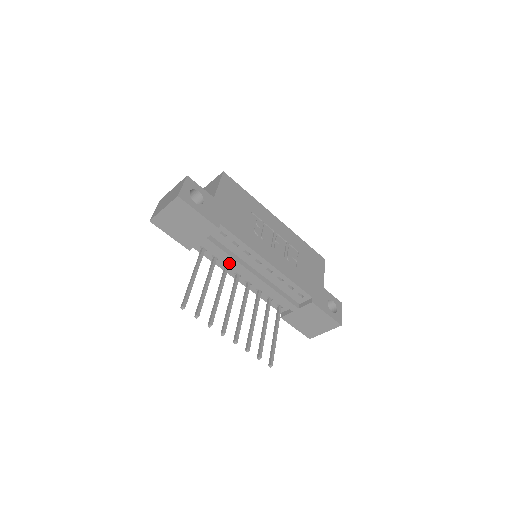
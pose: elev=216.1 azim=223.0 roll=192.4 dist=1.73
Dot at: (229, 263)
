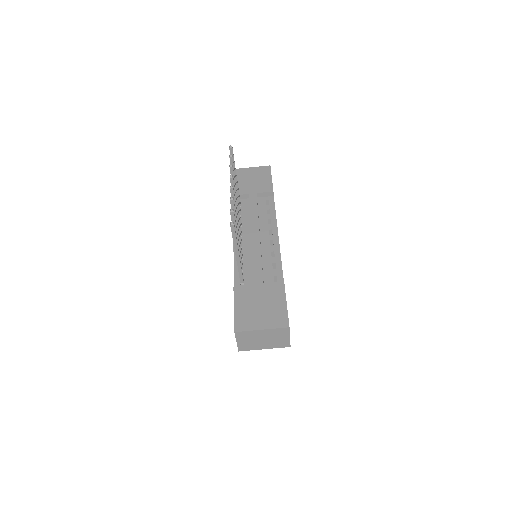
Dot at: (250, 216)
